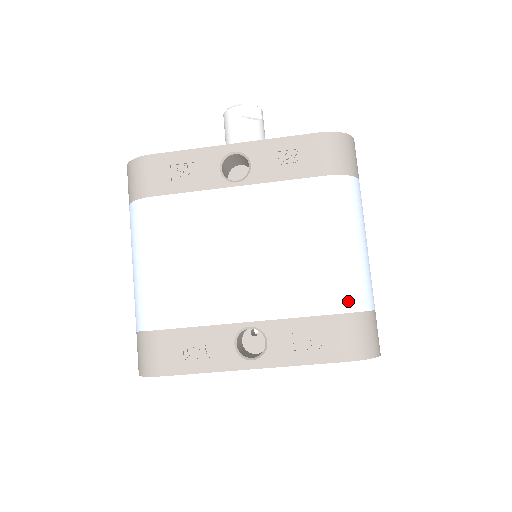
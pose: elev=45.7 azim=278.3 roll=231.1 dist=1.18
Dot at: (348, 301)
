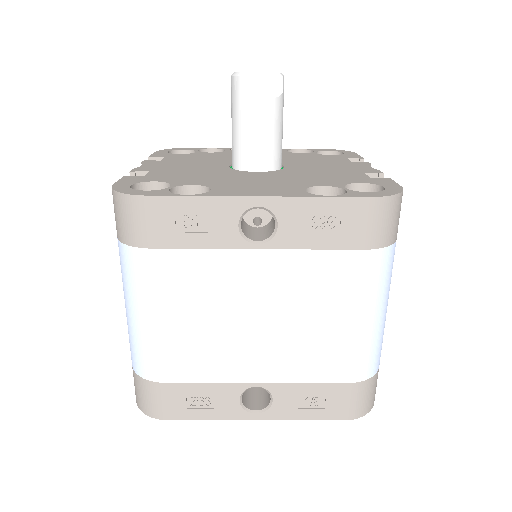
Dot at: (359, 372)
